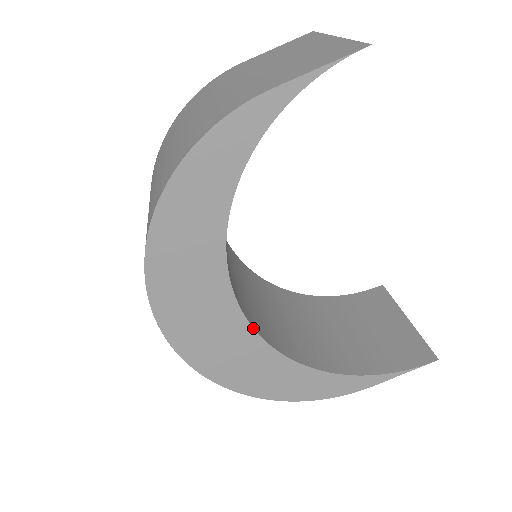
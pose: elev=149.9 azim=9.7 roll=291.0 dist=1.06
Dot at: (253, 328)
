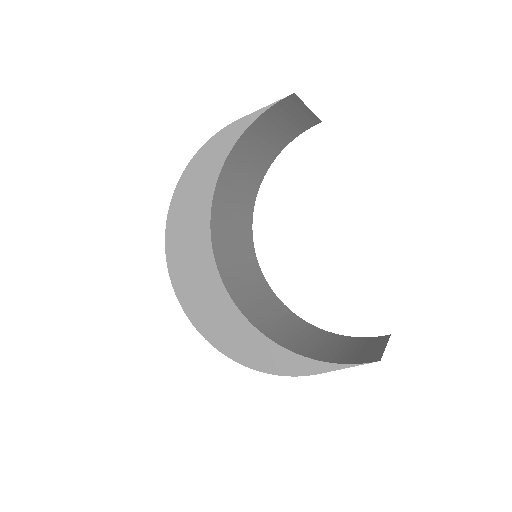
Dot at: (223, 284)
